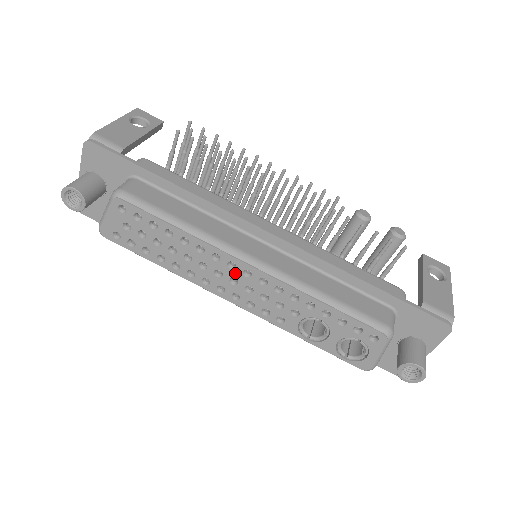
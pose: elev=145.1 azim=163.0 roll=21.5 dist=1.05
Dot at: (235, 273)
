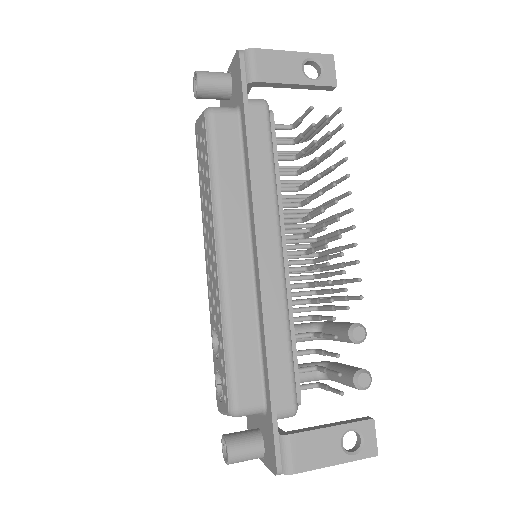
Dot at: (212, 248)
